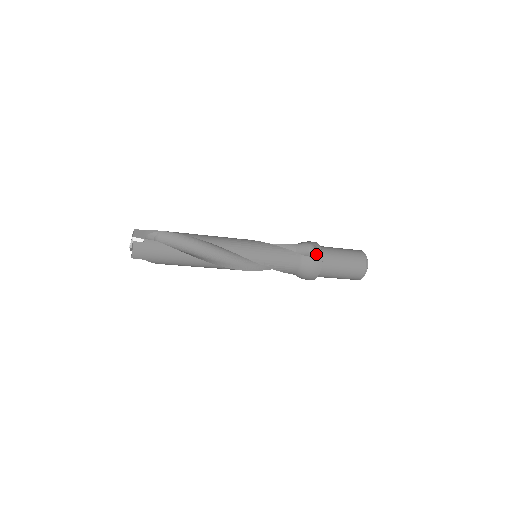
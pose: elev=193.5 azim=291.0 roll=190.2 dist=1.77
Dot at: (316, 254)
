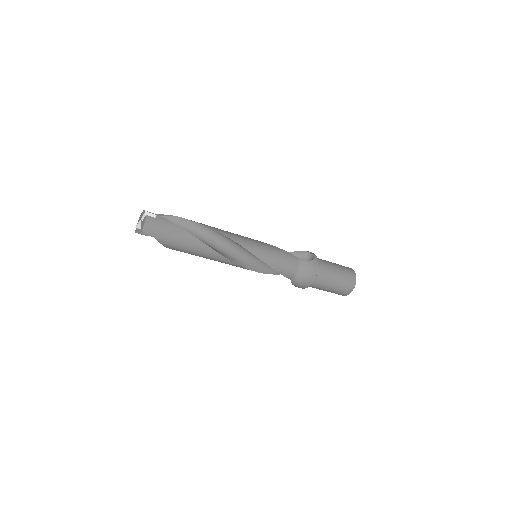
Dot at: (312, 259)
